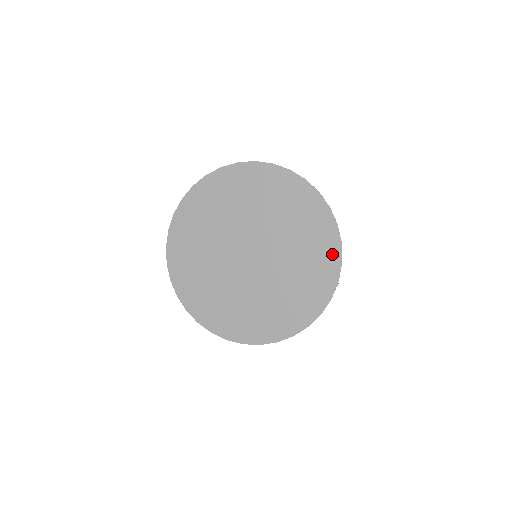
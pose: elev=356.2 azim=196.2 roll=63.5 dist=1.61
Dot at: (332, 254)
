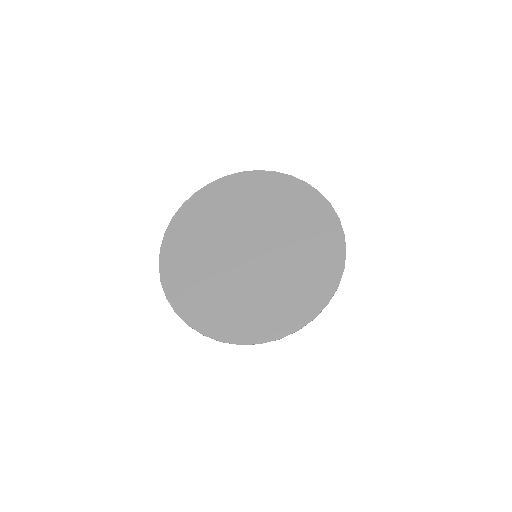
Dot at: (307, 193)
